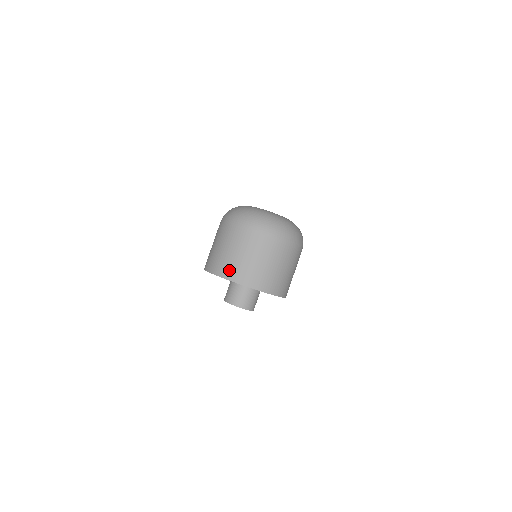
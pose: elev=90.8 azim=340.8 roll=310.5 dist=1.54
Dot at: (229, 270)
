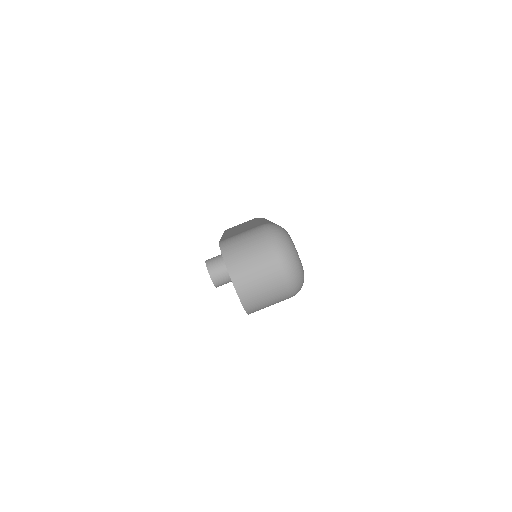
Dot at: (235, 266)
